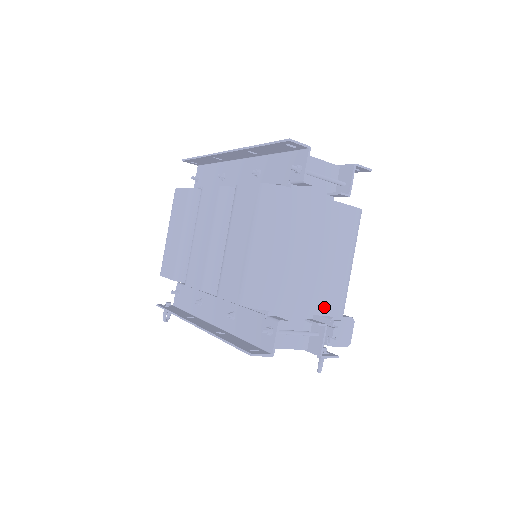
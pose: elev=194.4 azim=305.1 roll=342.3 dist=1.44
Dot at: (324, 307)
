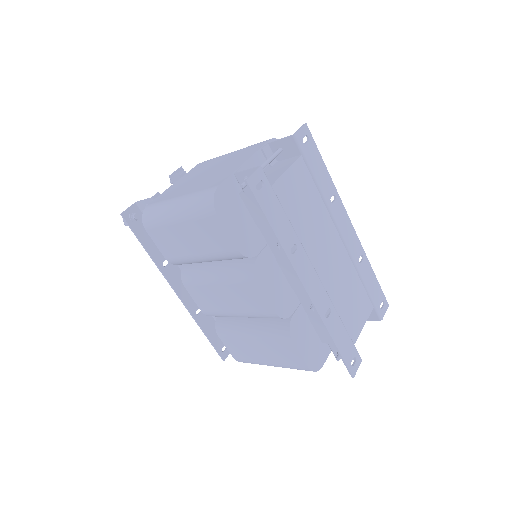
Dot at: occluded
